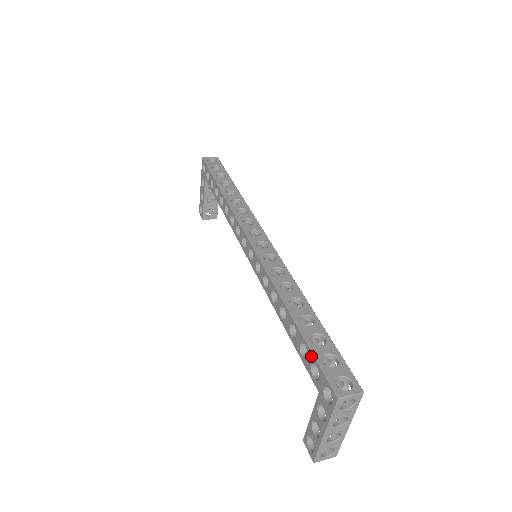
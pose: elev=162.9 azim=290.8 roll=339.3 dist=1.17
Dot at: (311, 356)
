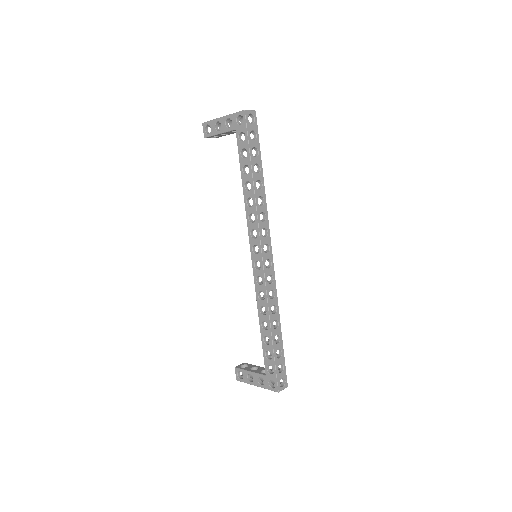
Dot at: (273, 364)
